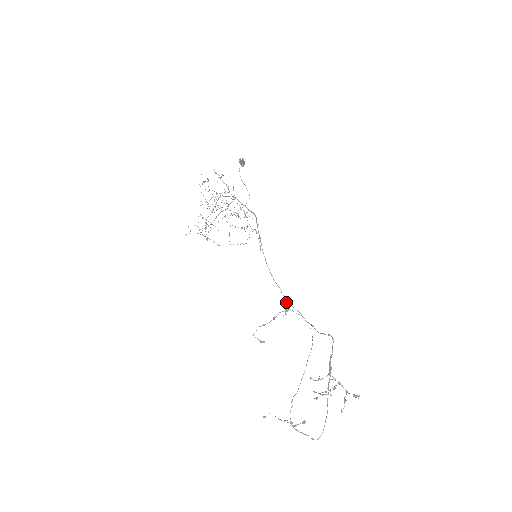
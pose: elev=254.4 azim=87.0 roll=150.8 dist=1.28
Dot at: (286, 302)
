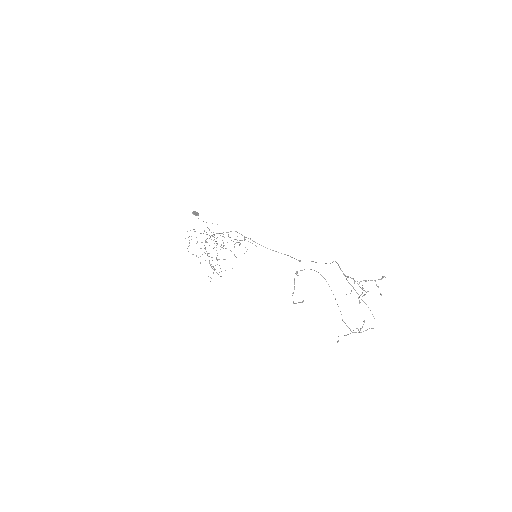
Dot at: (300, 261)
